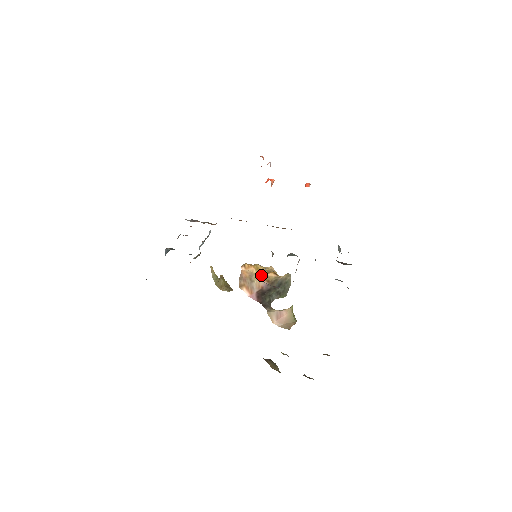
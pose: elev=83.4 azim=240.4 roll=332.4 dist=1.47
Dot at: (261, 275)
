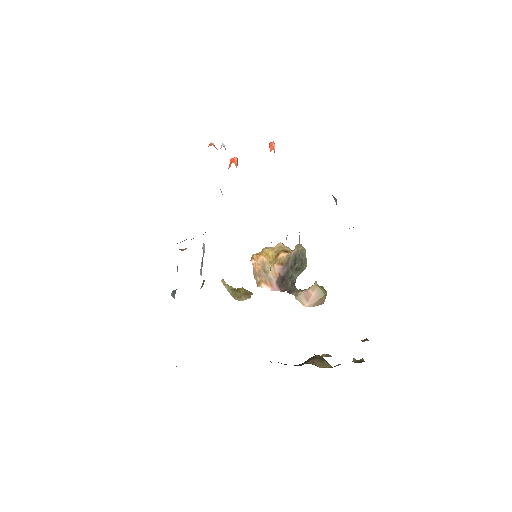
Dot at: (273, 260)
